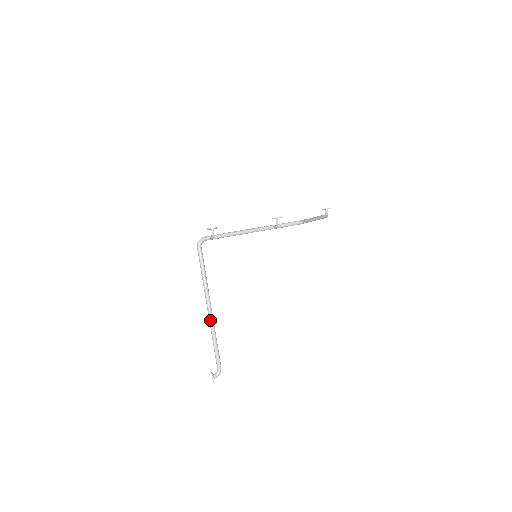
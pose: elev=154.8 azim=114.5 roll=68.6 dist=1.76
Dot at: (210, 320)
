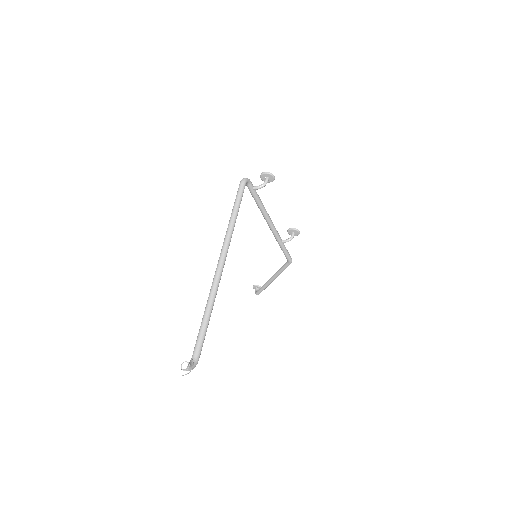
Dot at: (218, 277)
